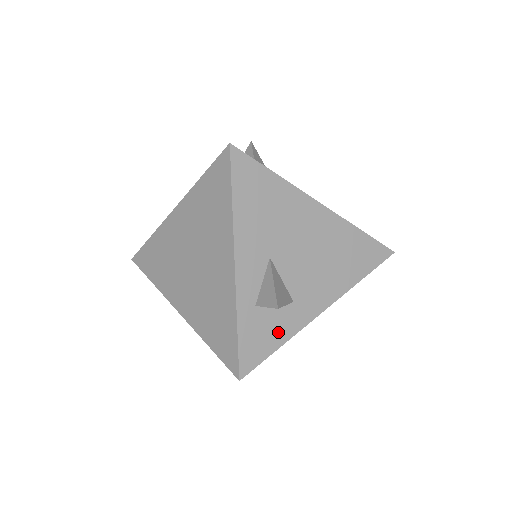
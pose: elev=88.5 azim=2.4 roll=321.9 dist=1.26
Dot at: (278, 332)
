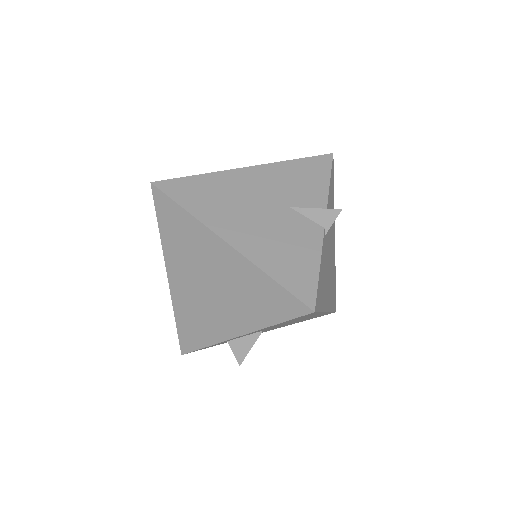
Dot at: occluded
